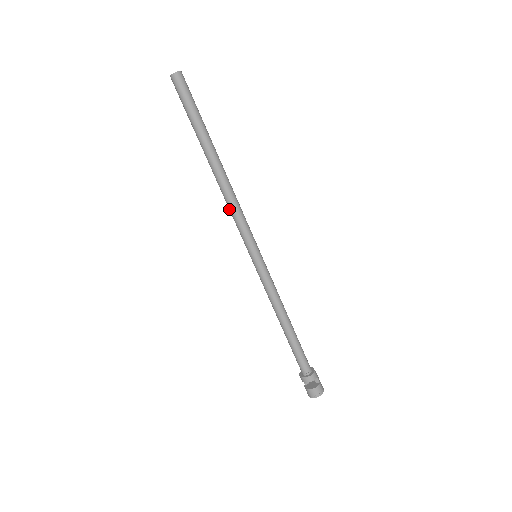
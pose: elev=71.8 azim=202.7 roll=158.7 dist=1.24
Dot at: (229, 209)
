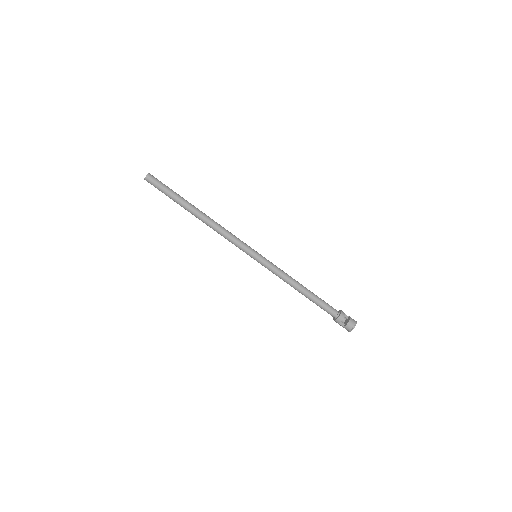
Dot at: (223, 234)
